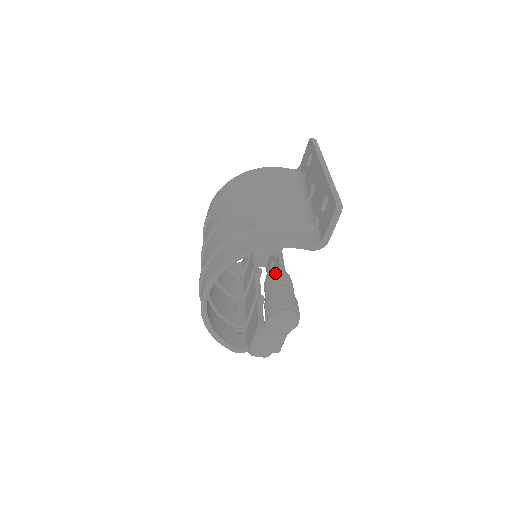
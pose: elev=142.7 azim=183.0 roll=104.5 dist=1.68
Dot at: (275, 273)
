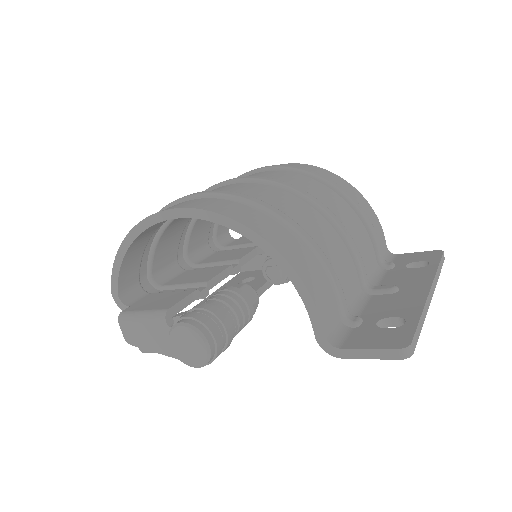
Dot at: (249, 295)
